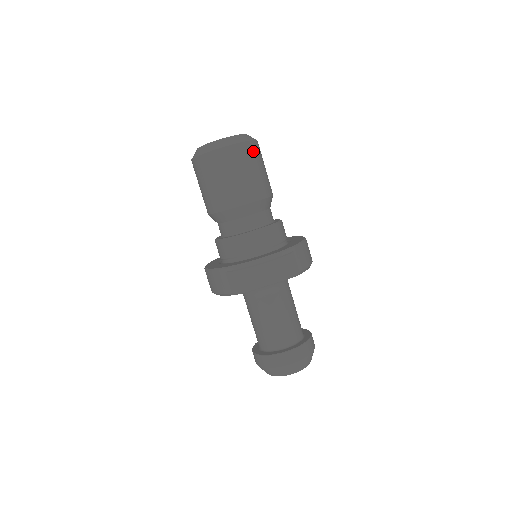
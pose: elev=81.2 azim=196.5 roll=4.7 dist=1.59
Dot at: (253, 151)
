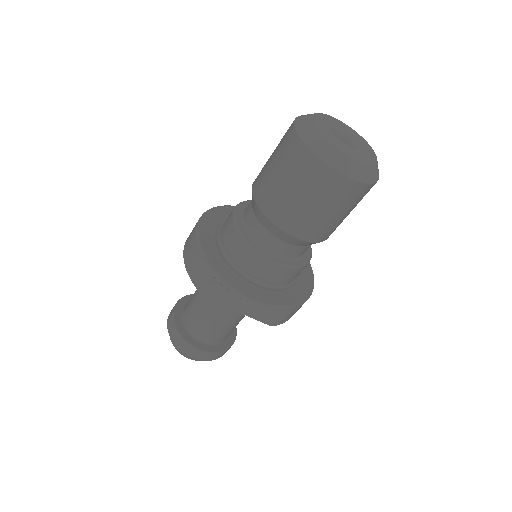
Dot at: (362, 195)
